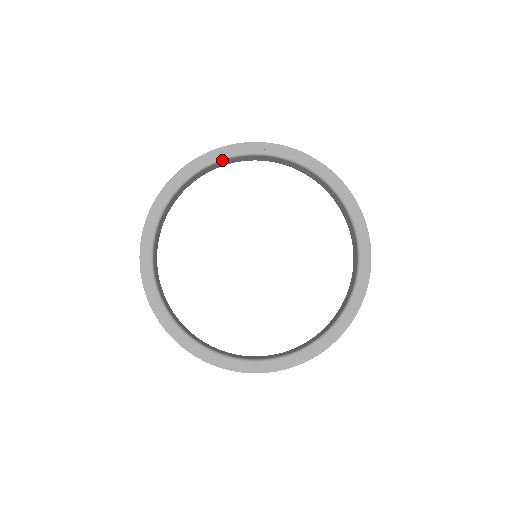
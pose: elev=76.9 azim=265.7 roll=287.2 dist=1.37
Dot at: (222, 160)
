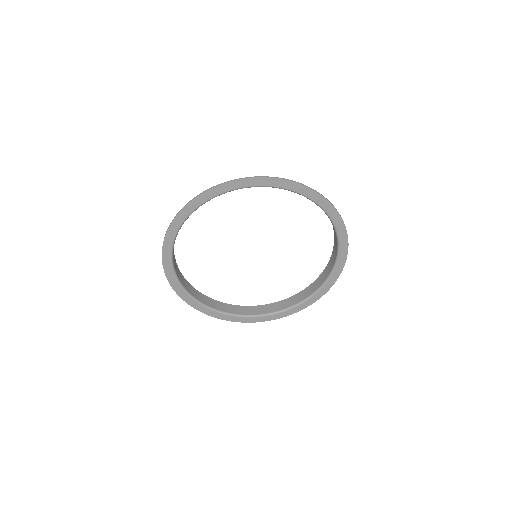
Dot at: occluded
